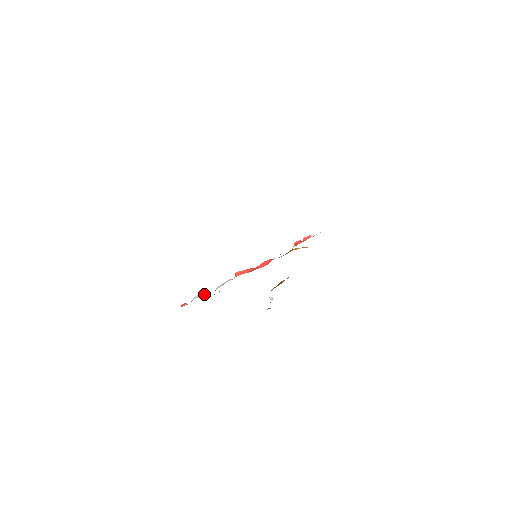
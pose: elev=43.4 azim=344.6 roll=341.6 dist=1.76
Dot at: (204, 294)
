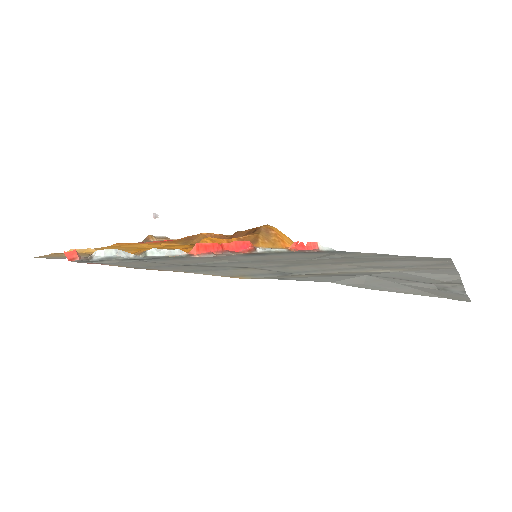
Dot at: (126, 256)
